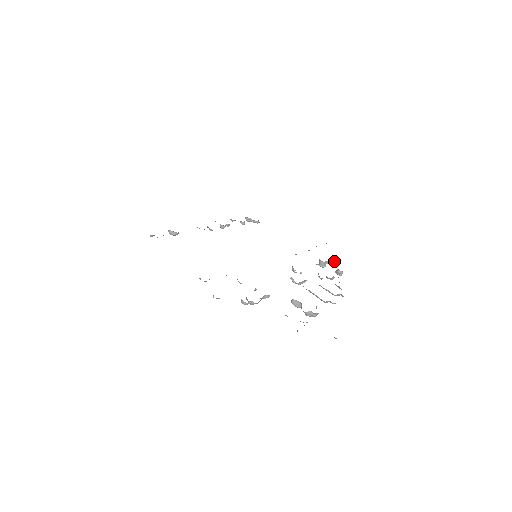
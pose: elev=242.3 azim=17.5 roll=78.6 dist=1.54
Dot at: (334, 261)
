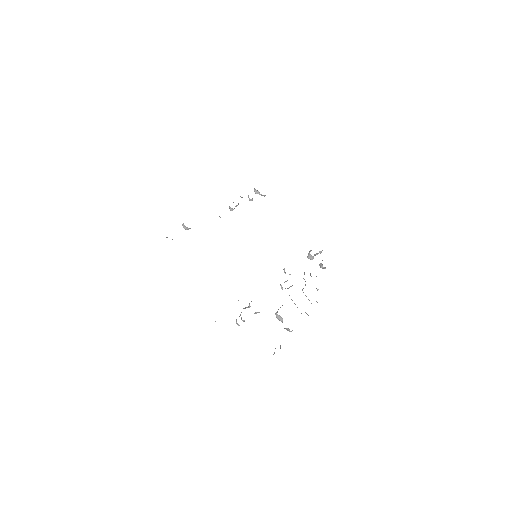
Dot at: occluded
